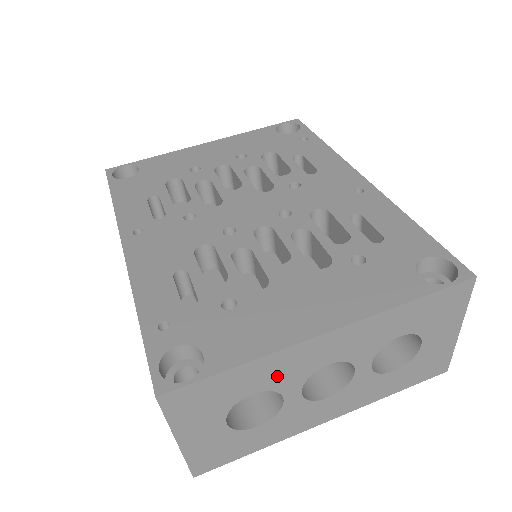
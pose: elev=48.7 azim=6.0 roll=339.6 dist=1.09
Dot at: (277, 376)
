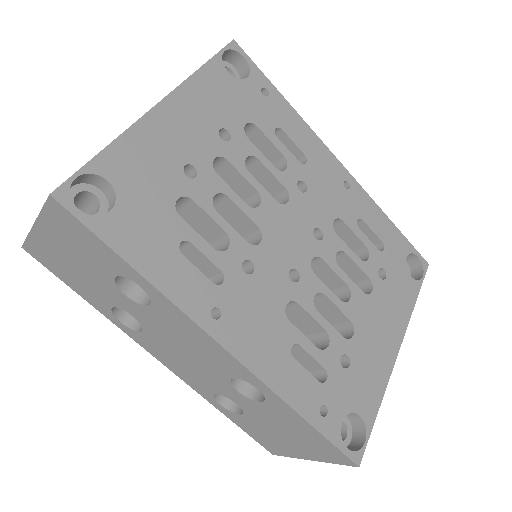
Dot at: occluded
